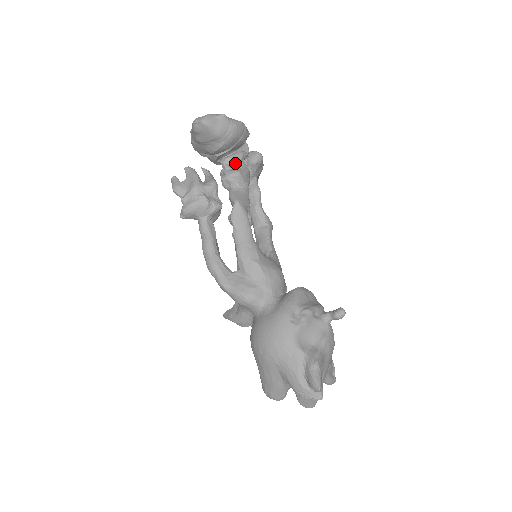
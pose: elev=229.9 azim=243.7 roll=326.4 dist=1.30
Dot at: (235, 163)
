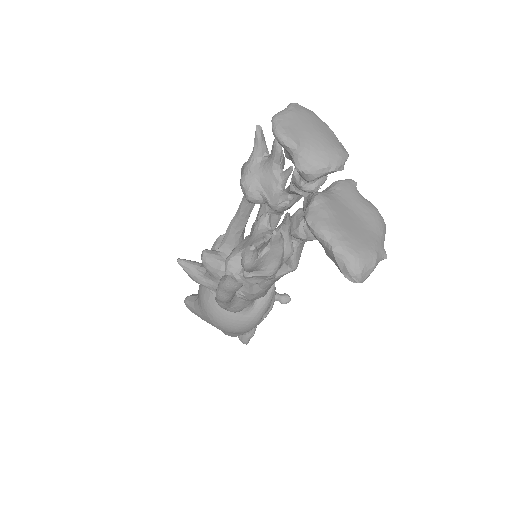
Dot at: occluded
